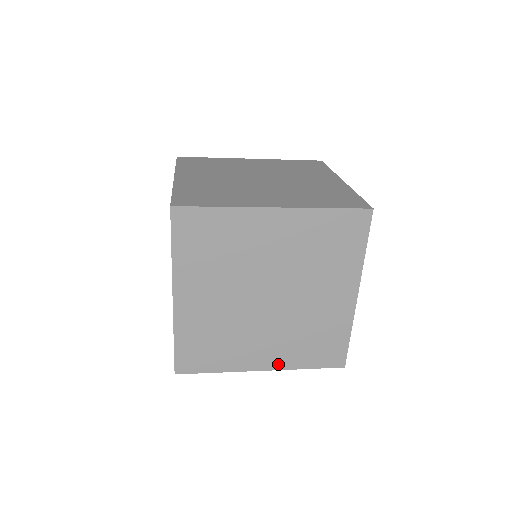
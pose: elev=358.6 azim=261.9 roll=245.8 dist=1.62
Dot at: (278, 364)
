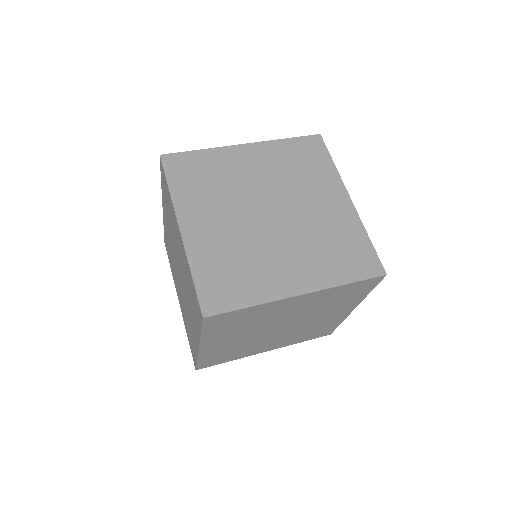
Dot at: (279, 346)
